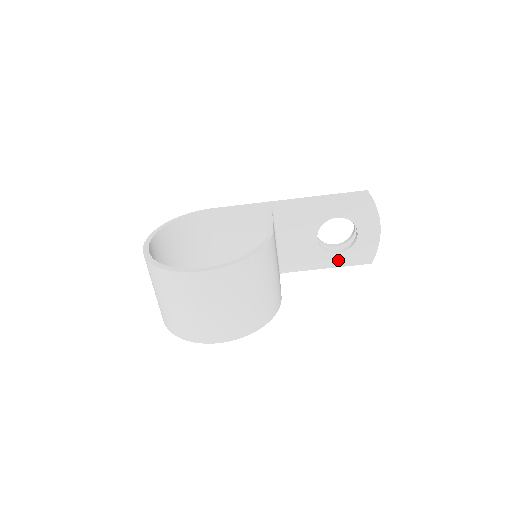
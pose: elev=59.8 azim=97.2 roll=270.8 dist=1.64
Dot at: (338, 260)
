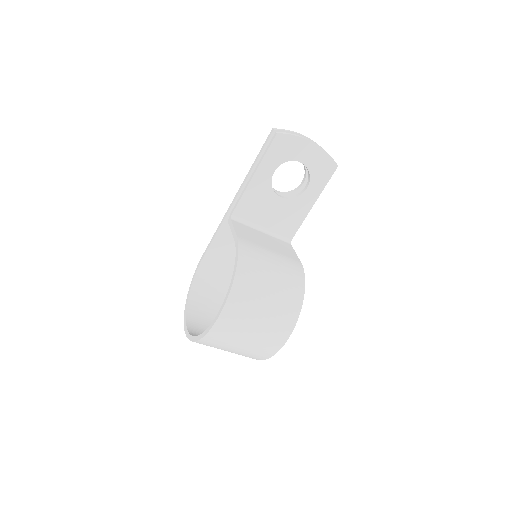
Dot at: (313, 191)
